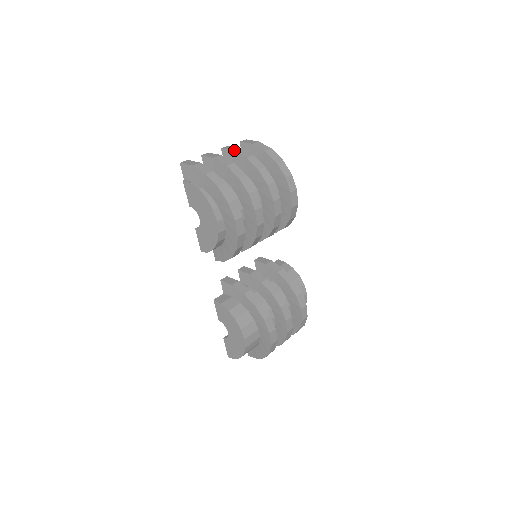
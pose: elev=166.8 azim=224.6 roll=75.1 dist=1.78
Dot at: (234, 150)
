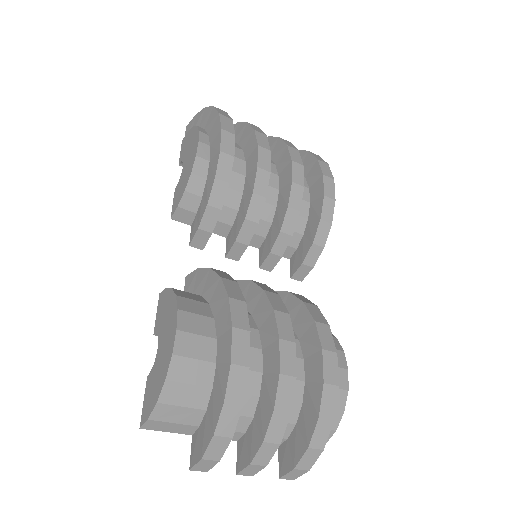
Dot at: occluded
